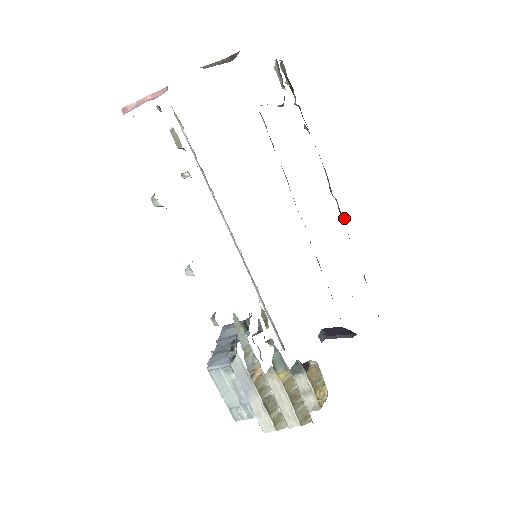
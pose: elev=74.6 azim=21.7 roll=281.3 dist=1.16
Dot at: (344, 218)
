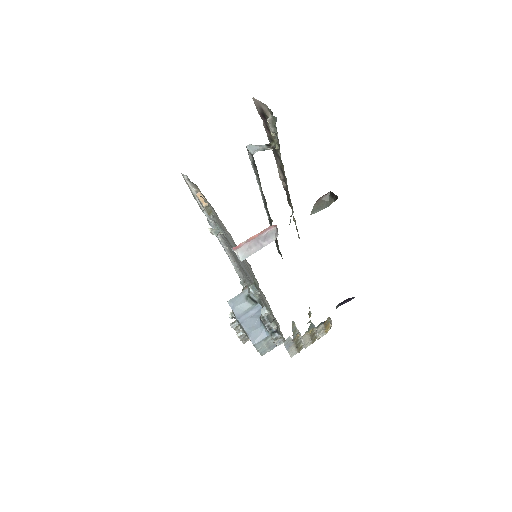
Dot at: (287, 192)
